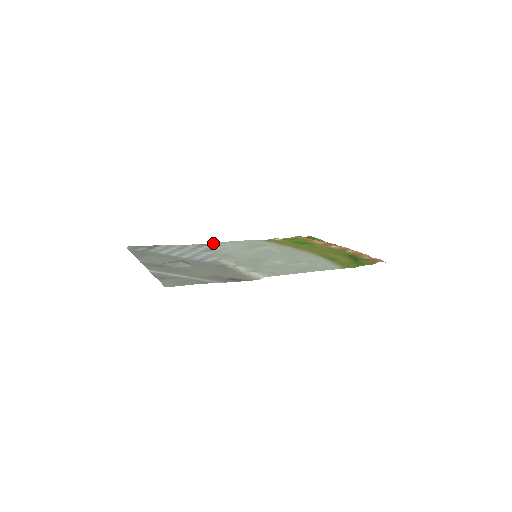
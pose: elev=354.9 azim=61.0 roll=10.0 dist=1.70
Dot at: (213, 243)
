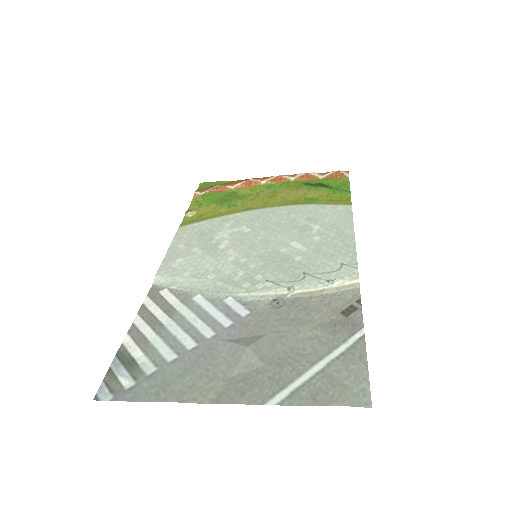
Dot at: (157, 278)
